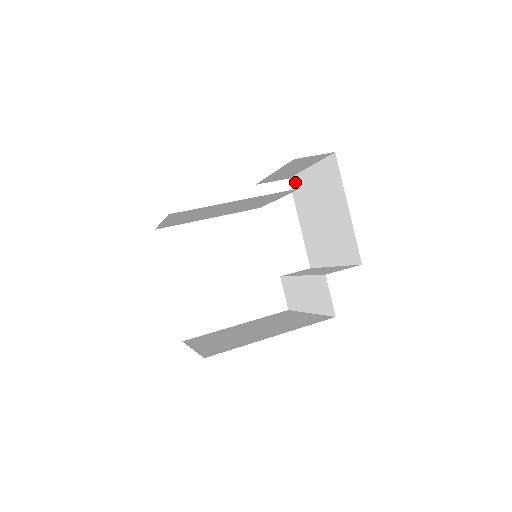
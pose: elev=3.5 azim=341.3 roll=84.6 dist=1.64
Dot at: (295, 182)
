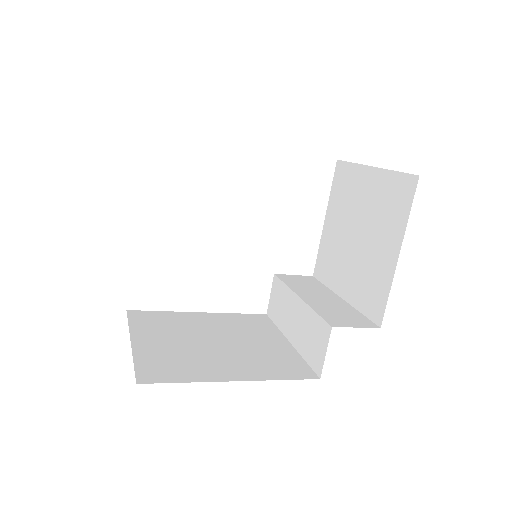
Dot at: (343, 170)
